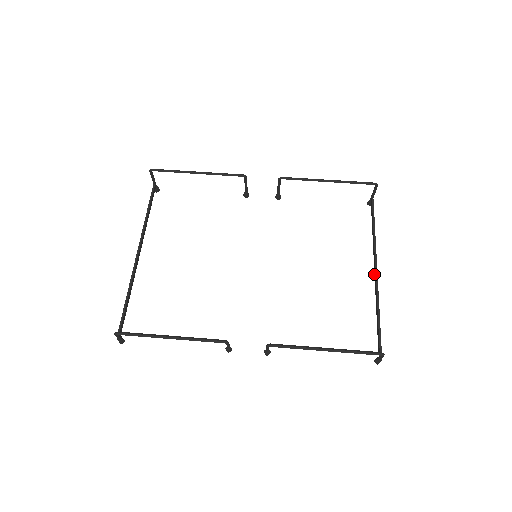
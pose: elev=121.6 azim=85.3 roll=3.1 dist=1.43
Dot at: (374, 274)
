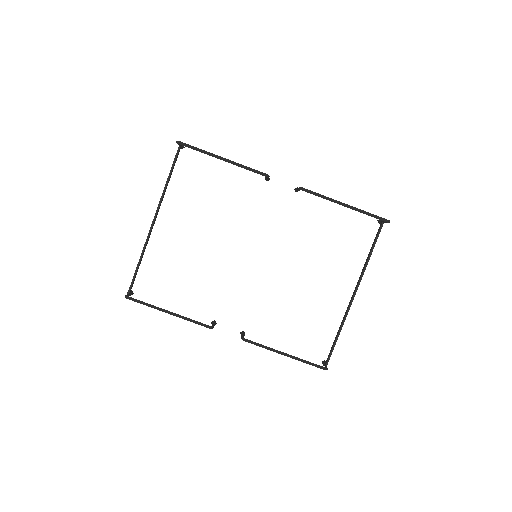
Dot at: (351, 297)
